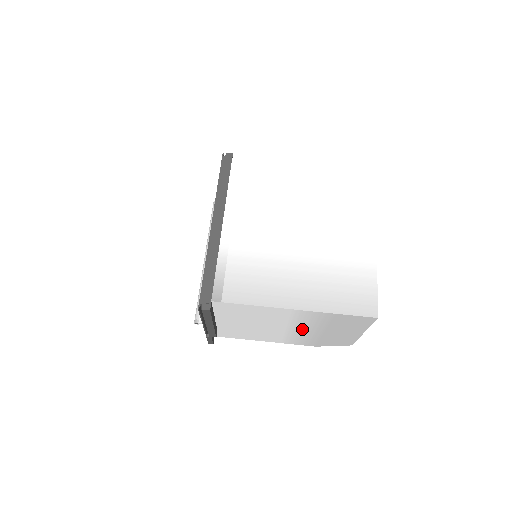
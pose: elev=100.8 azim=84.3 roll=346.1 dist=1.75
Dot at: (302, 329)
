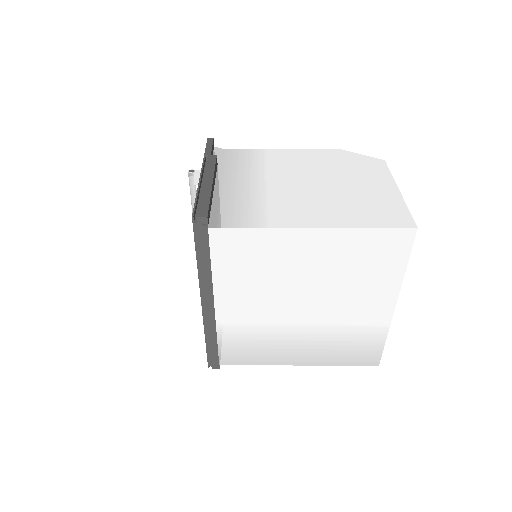
Dot at: occluded
